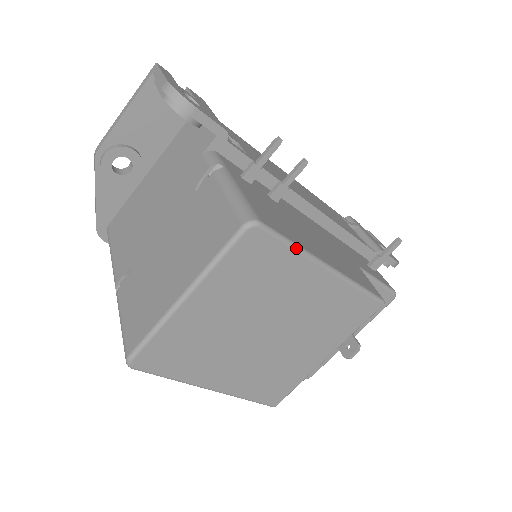
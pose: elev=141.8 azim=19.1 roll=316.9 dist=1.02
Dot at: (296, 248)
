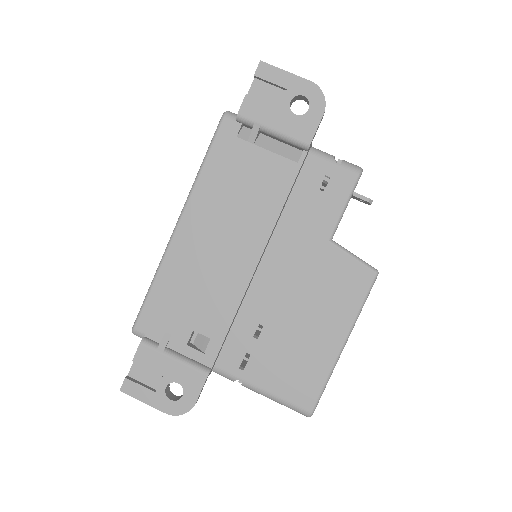
Dot at: occluded
